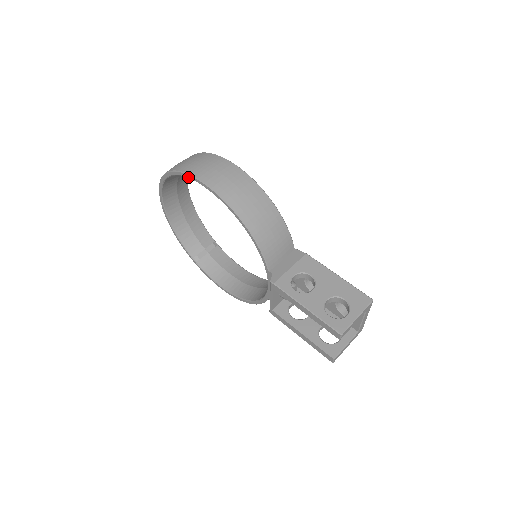
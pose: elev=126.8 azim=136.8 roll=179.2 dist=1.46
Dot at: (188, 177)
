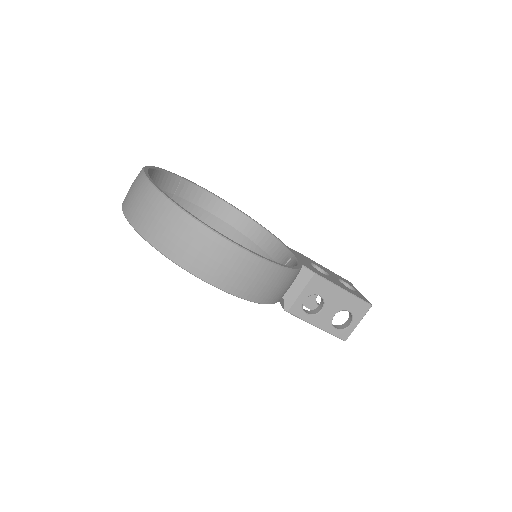
Dot at: (191, 273)
